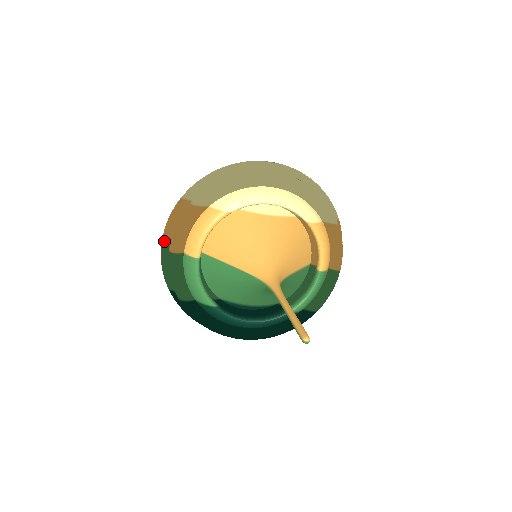
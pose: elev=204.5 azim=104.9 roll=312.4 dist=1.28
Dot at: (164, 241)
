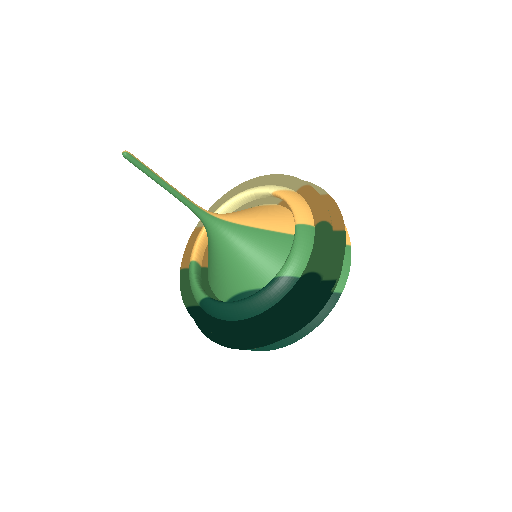
Dot at: occluded
